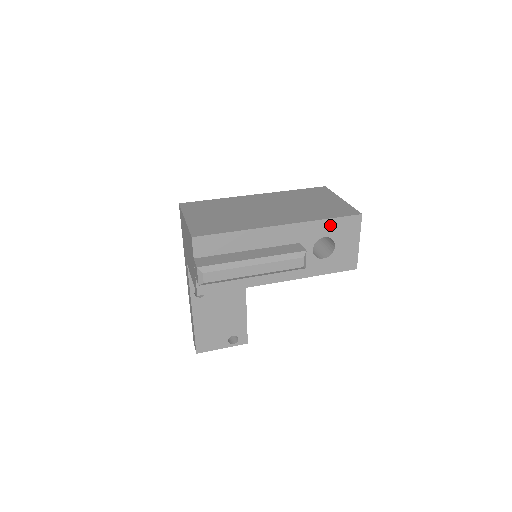
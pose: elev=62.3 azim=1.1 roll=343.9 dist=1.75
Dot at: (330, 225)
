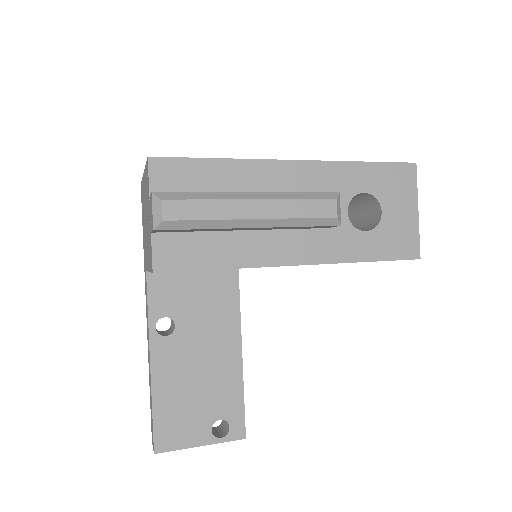
Dot at: (370, 173)
